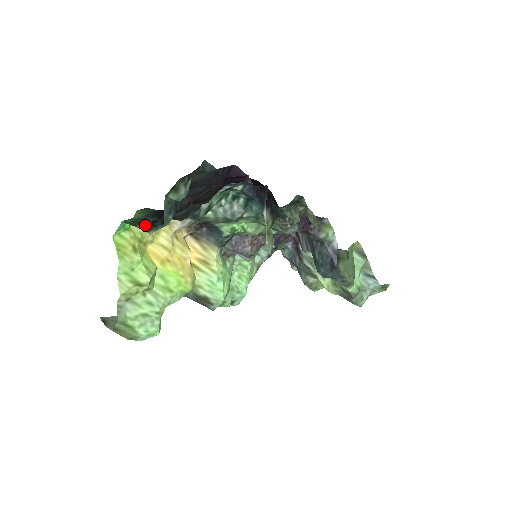
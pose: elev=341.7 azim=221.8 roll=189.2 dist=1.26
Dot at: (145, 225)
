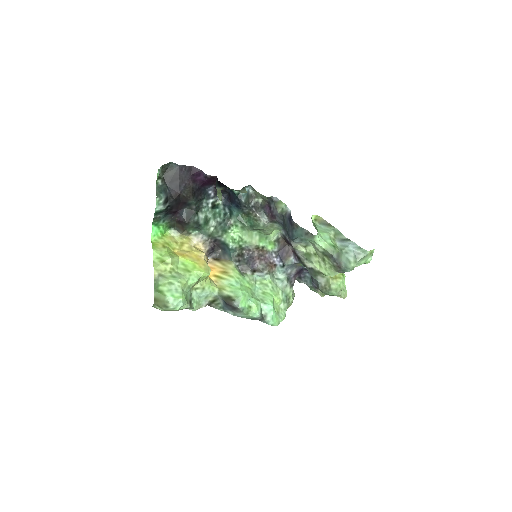
Dot at: (157, 214)
